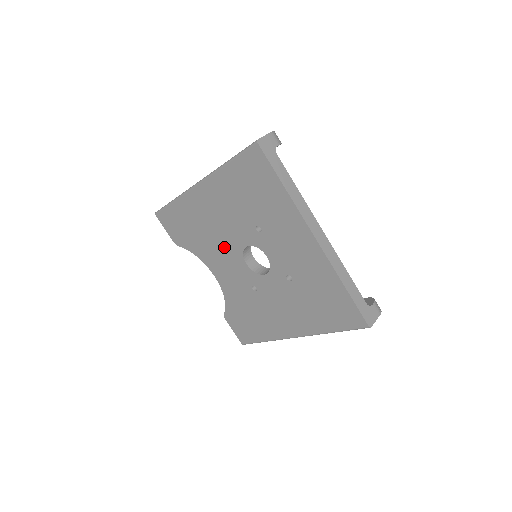
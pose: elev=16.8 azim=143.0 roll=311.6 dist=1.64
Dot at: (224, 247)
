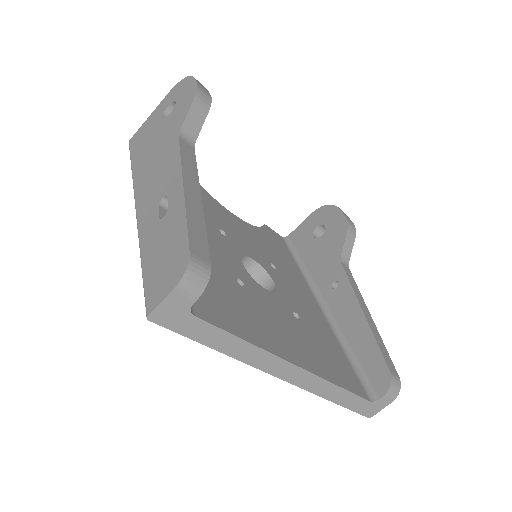
Dot at: occluded
